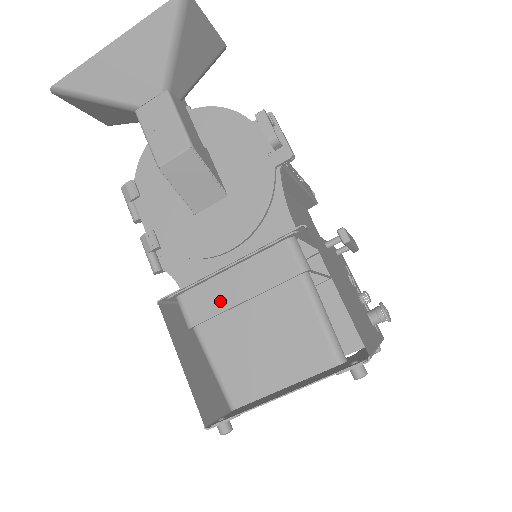
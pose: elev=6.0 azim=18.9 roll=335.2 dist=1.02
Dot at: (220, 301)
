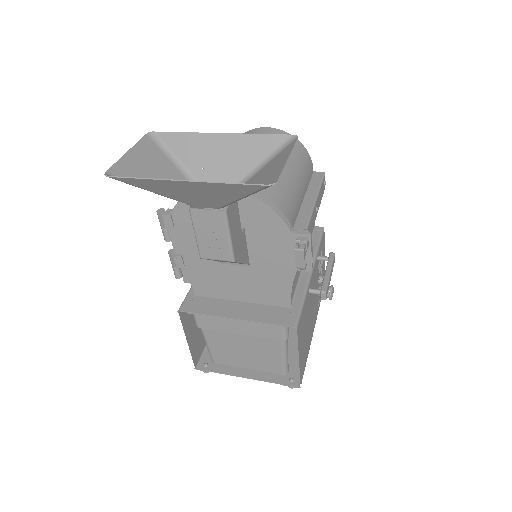
Dot at: (223, 327)
